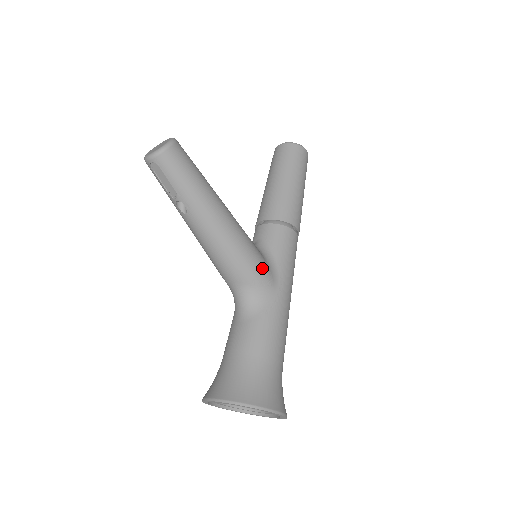
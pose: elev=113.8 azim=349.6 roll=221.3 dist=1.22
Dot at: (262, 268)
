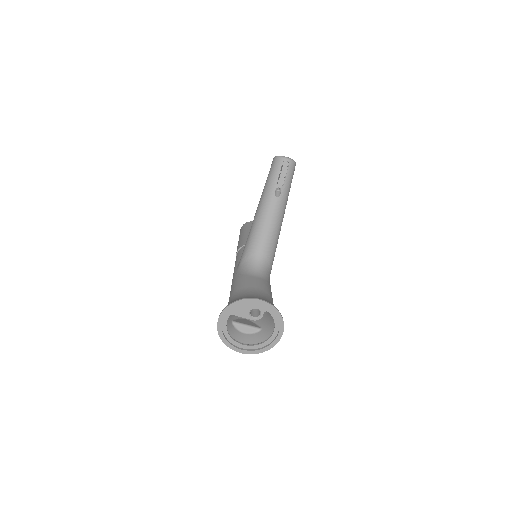
Dot at: (273, 260)
